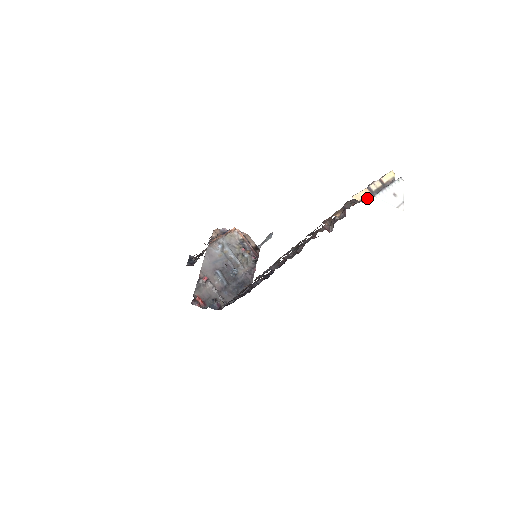
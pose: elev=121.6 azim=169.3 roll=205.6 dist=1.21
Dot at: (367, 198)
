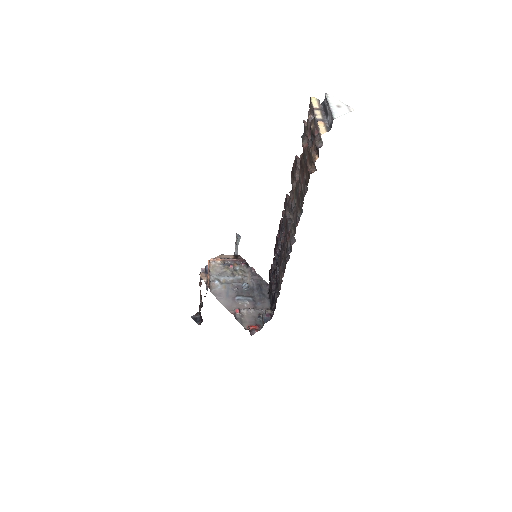
Dot at: (326, 126)
